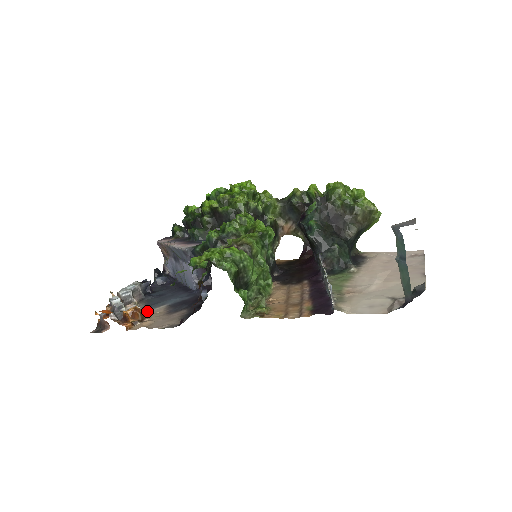
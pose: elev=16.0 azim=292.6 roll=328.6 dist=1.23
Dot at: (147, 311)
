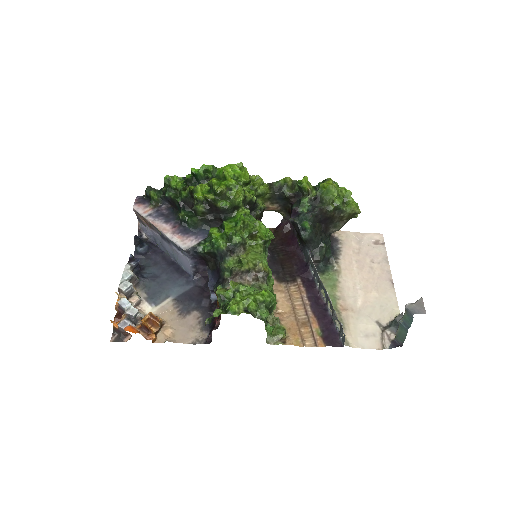
Dot at: (155, 307)
